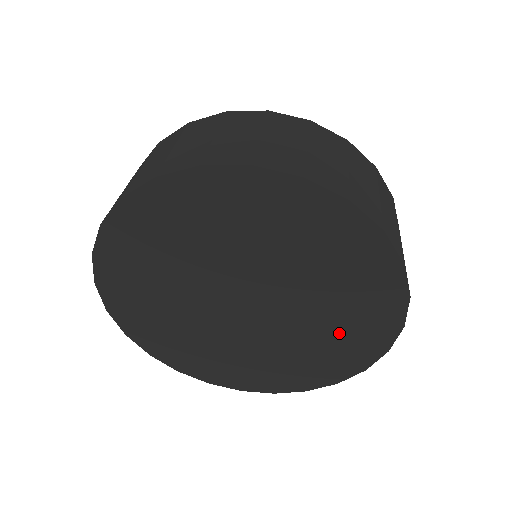
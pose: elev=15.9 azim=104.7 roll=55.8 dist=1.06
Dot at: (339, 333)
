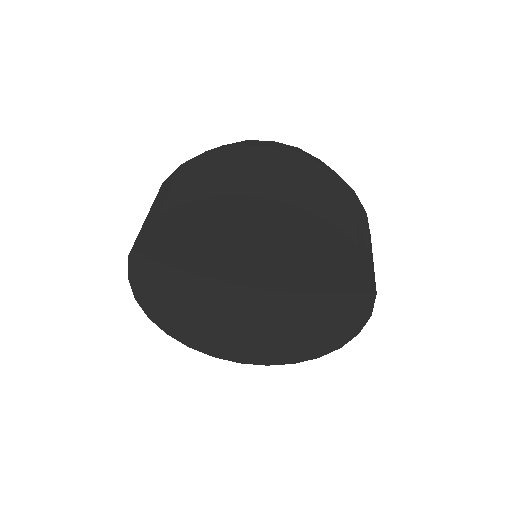
Dot at: (297, 337)
